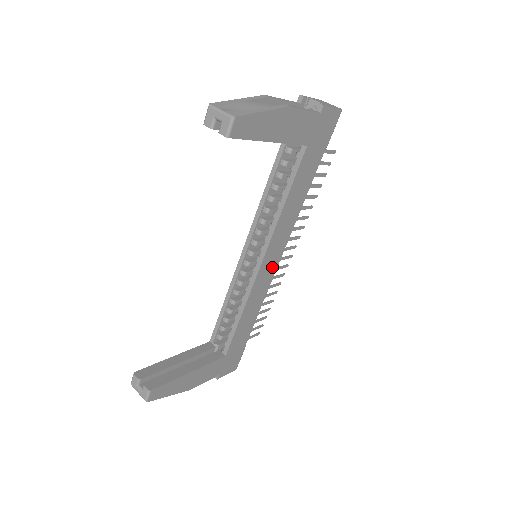
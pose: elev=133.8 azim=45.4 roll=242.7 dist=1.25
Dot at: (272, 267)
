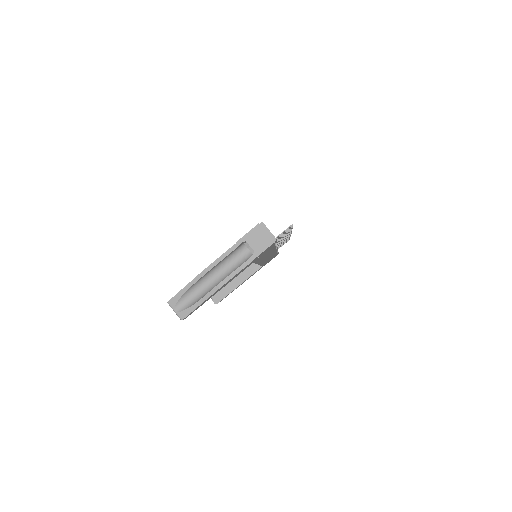
Dot at: occluded
